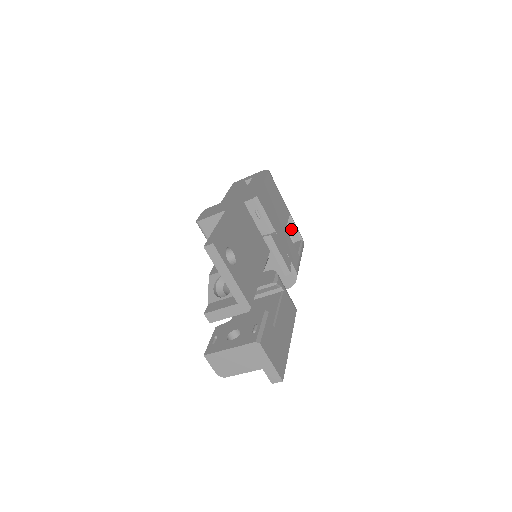
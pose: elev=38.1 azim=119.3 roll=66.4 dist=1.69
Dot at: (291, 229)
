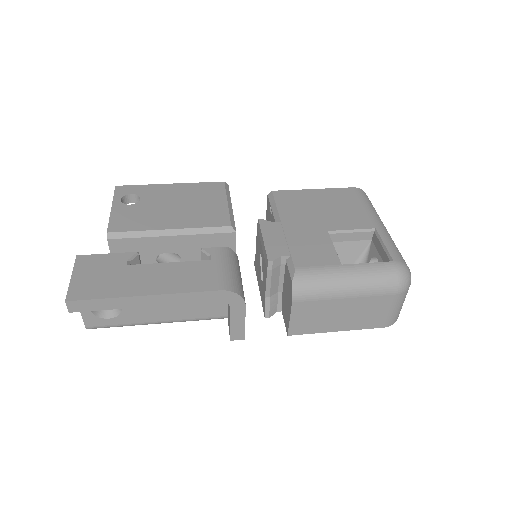
Dot at: (381, 251)
